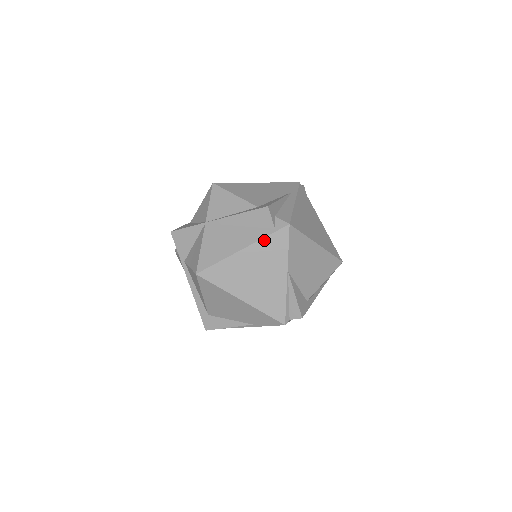
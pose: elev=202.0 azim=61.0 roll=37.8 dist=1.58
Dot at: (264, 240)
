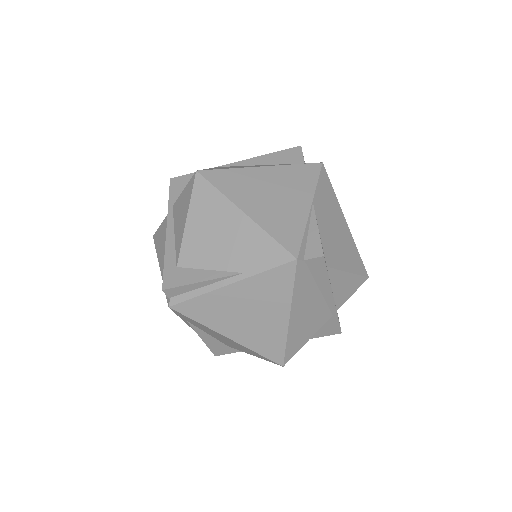
Dot at: (290, 166)
